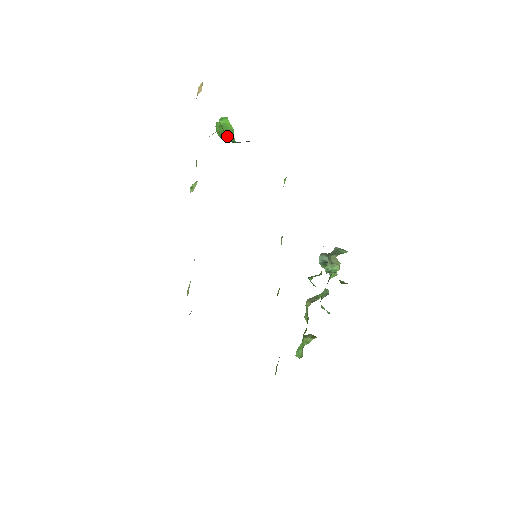
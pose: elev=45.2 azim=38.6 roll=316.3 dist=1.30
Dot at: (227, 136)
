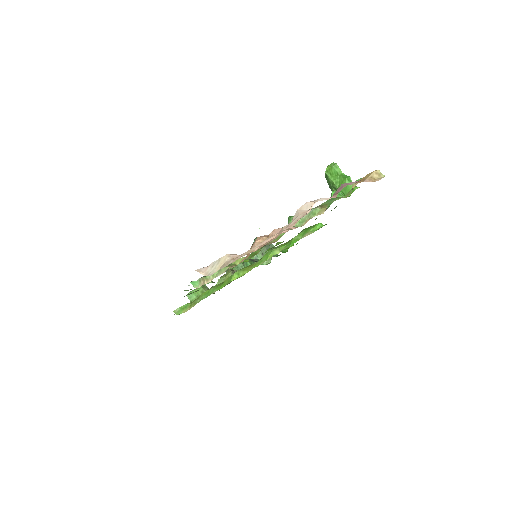
Dot at: (337, 188)
